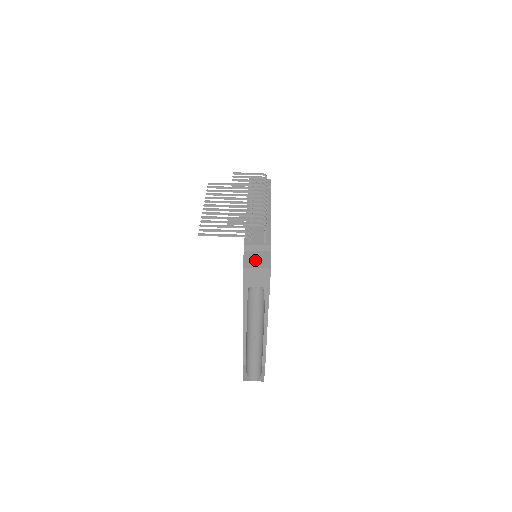
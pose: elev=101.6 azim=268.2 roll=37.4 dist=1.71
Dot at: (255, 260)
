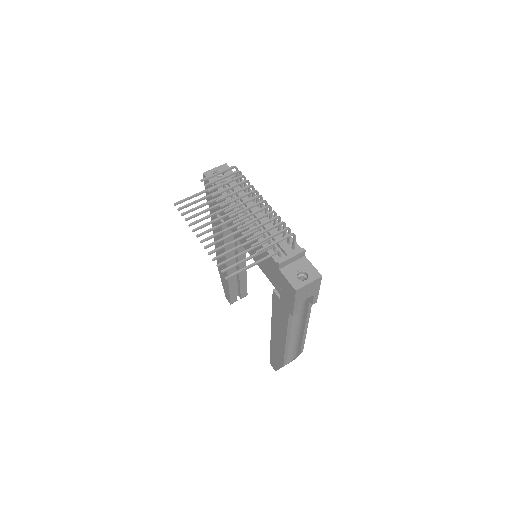
Dot at: (297, 274)
